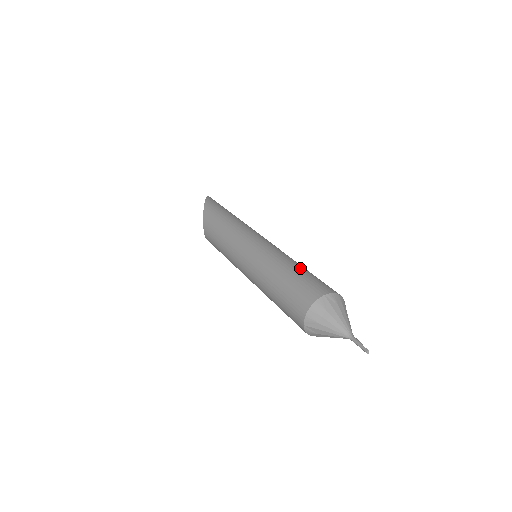
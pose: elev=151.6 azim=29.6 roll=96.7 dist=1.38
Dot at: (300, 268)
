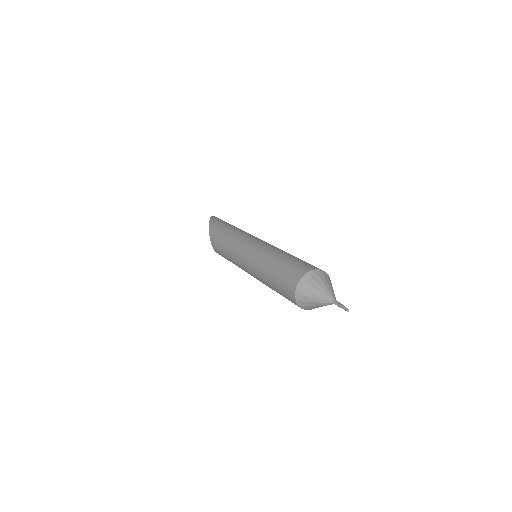
Dot at: (288, 256)
